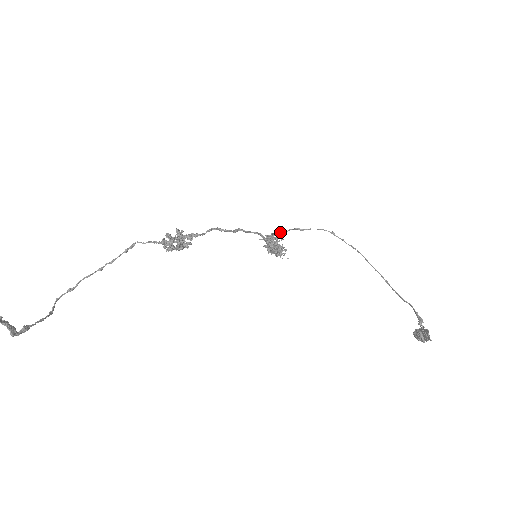
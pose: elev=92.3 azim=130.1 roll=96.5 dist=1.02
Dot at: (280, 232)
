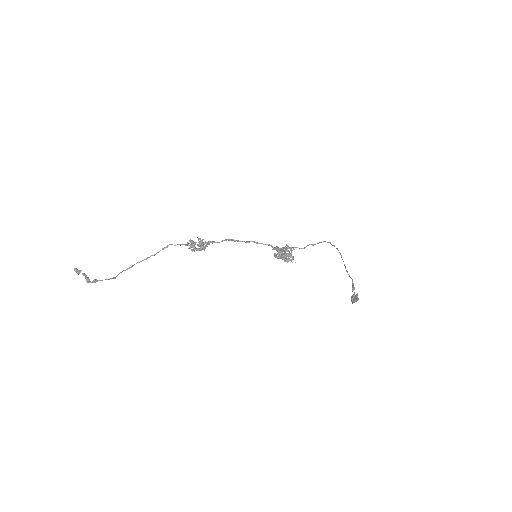
Dot at: occluded
